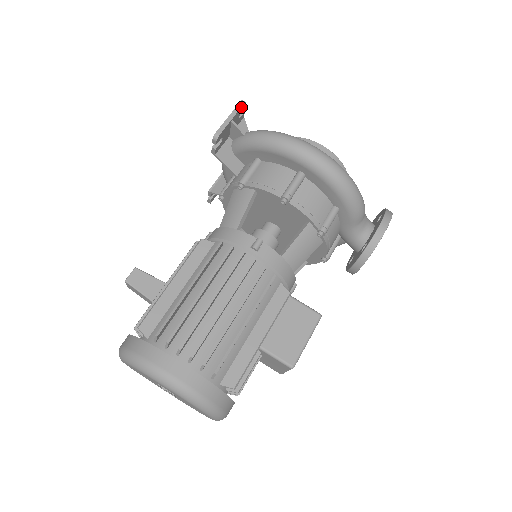
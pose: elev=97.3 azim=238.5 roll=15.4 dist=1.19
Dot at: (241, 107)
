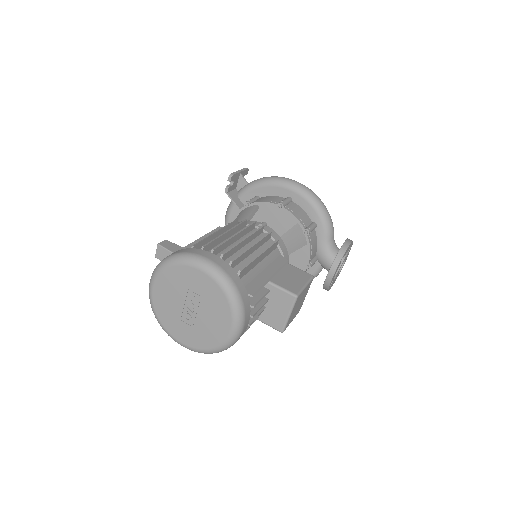
Dot at: (246, 170)
